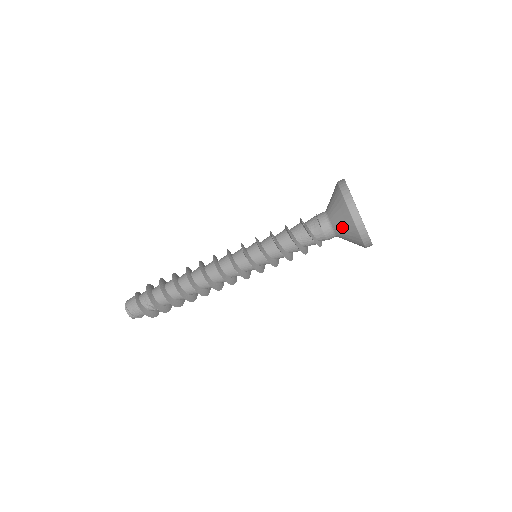
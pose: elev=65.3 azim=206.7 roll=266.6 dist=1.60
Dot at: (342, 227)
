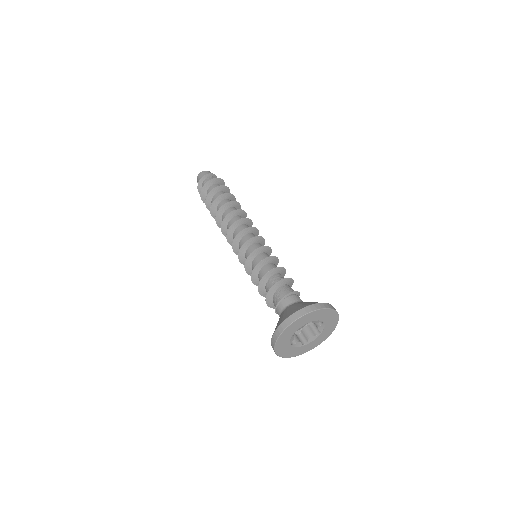
Dot at: occluded
